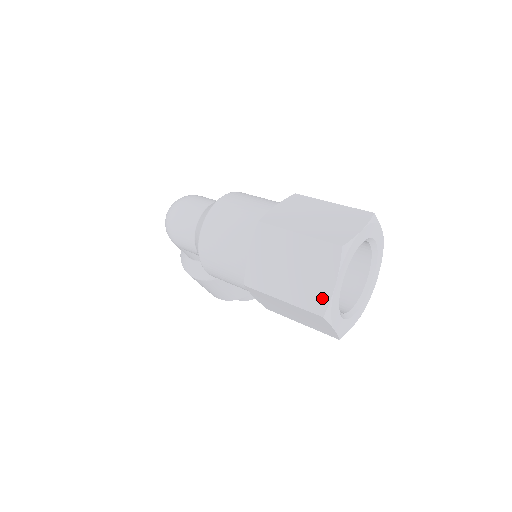
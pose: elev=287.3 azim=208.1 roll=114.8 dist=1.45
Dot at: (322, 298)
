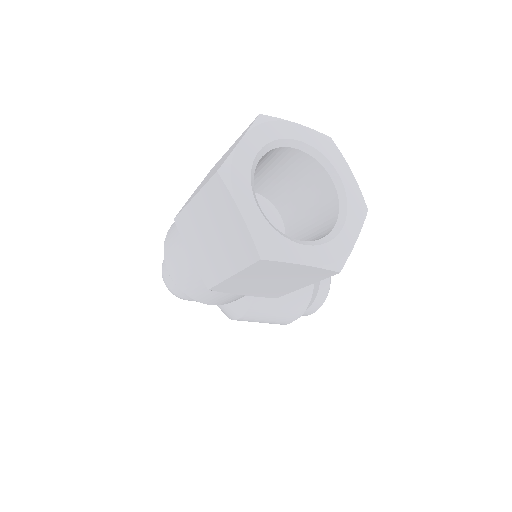
Dot at: (246, 240)
